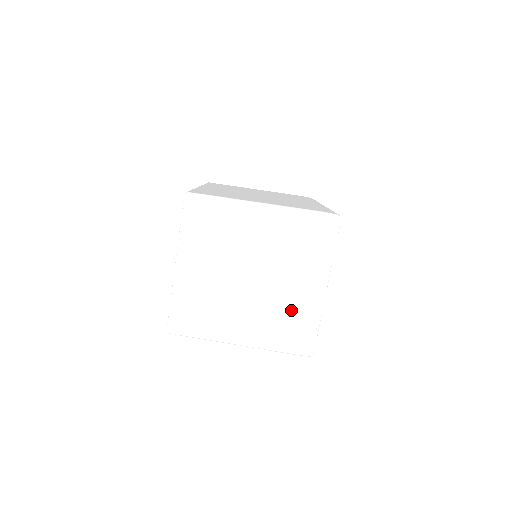
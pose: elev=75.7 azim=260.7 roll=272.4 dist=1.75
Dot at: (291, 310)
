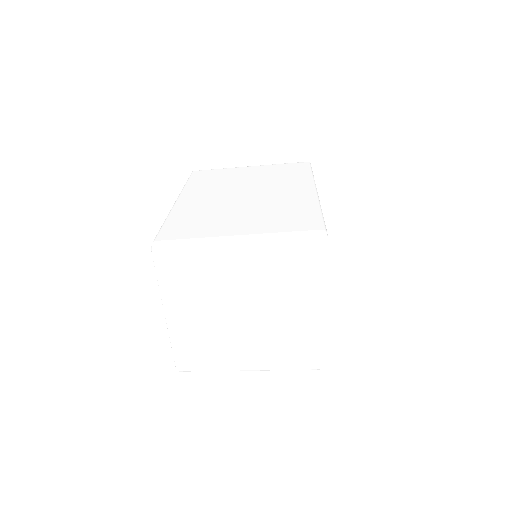
Dot at: (294, 334)
